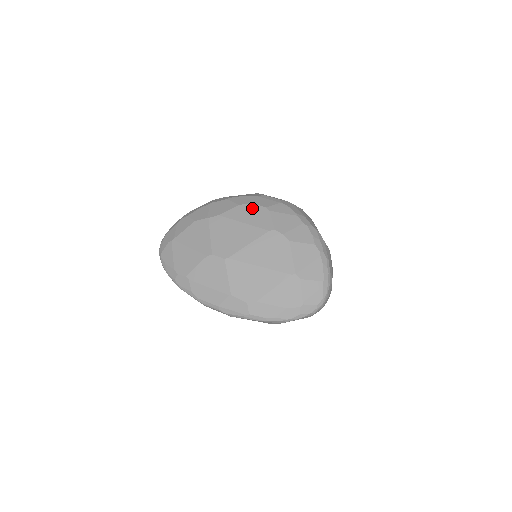
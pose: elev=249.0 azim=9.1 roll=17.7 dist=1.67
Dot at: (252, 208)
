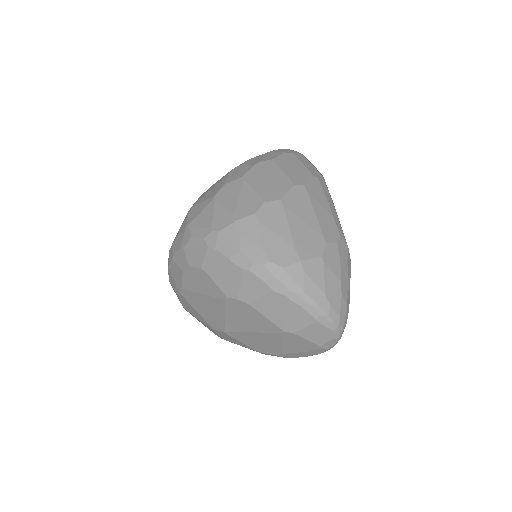
Dot at: (193, 273)
